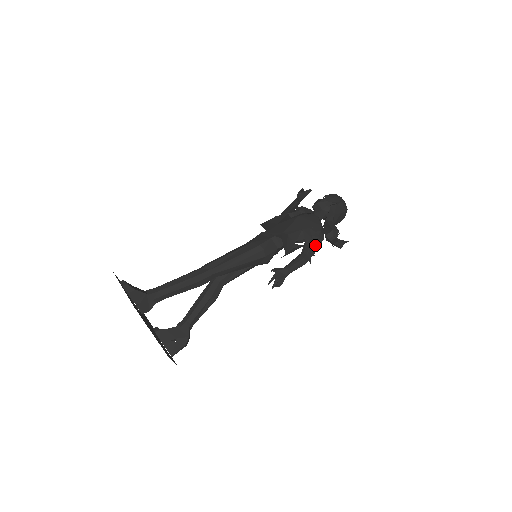
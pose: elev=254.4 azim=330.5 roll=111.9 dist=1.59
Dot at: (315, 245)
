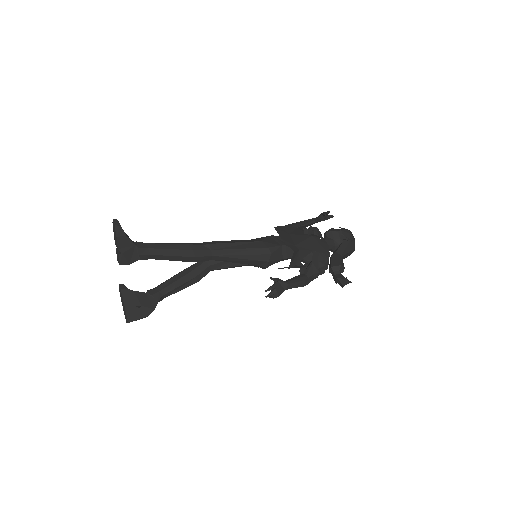
Dot at: (318, 272)
